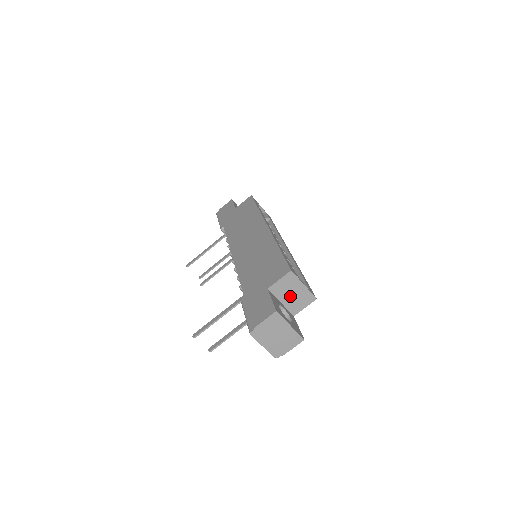
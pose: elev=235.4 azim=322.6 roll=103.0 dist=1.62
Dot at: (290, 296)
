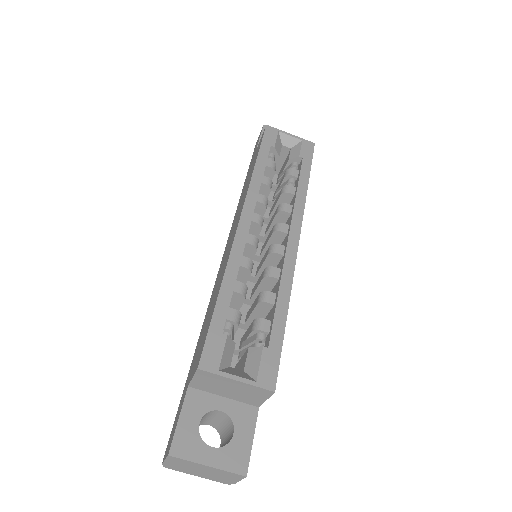
Dot at: (229, 391)
